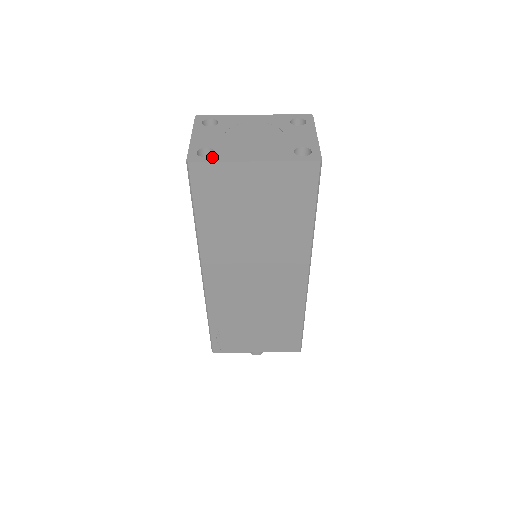
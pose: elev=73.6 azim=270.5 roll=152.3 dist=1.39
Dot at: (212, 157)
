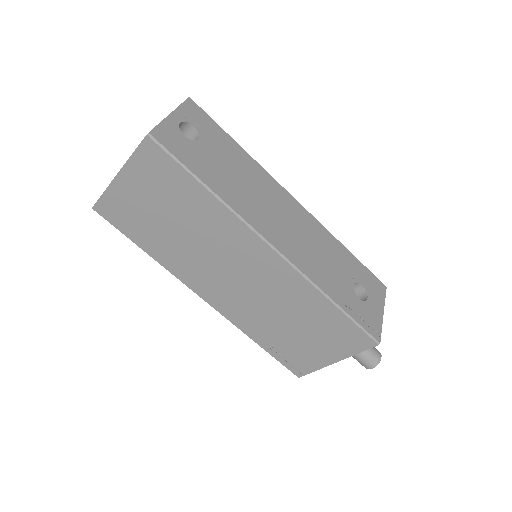
Dot at: occluded
